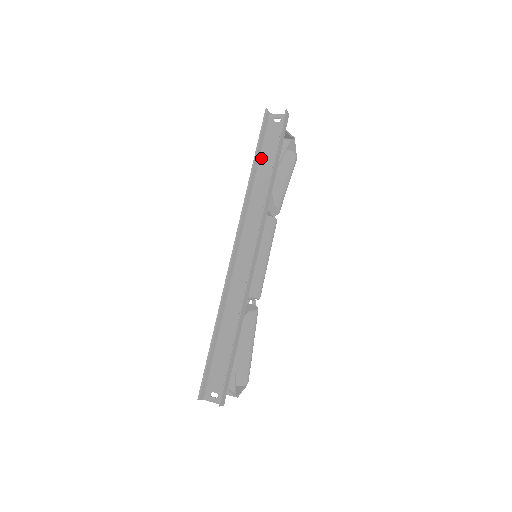
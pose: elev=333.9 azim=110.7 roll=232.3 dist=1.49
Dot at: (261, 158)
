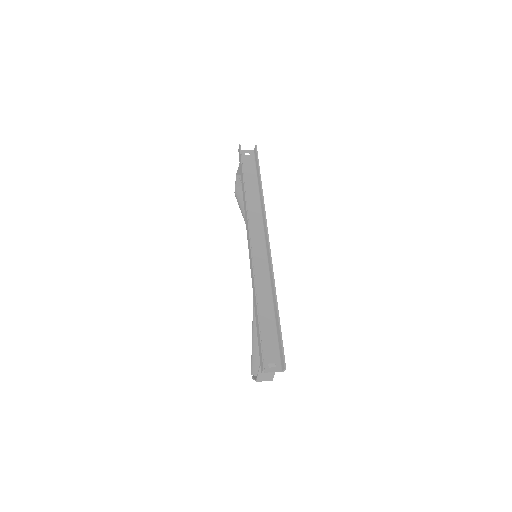
Dot at: (244, 179)
